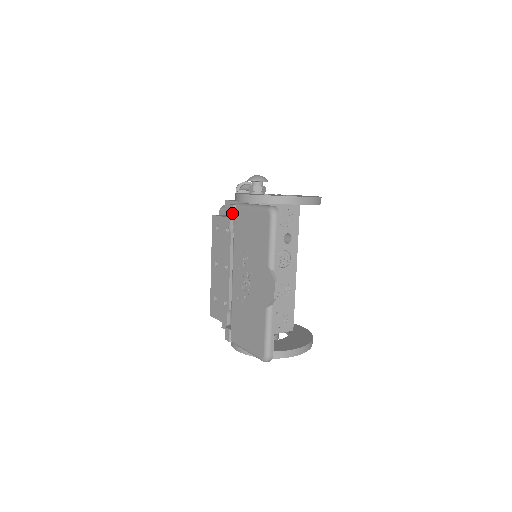
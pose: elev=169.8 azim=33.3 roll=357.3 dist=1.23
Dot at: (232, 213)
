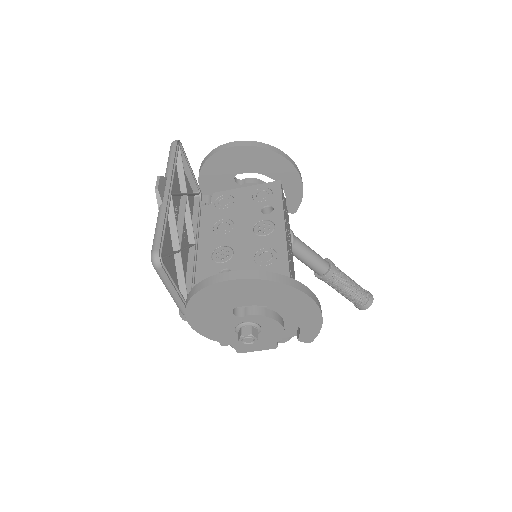
Dot at: occluded
